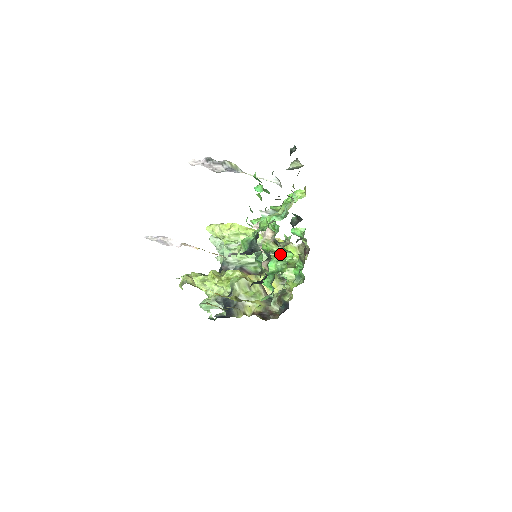
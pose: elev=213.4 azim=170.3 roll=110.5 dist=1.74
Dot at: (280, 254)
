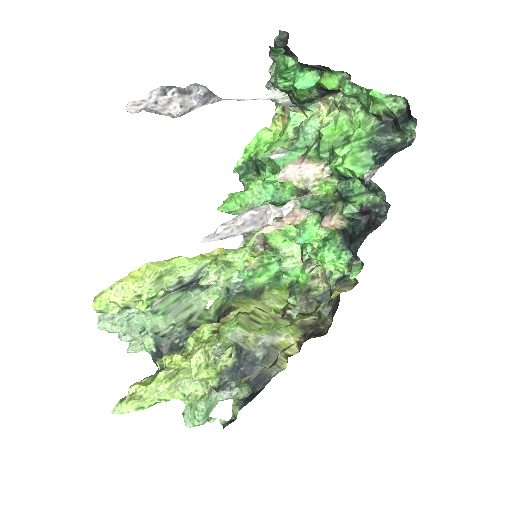
Dot at: occluded
